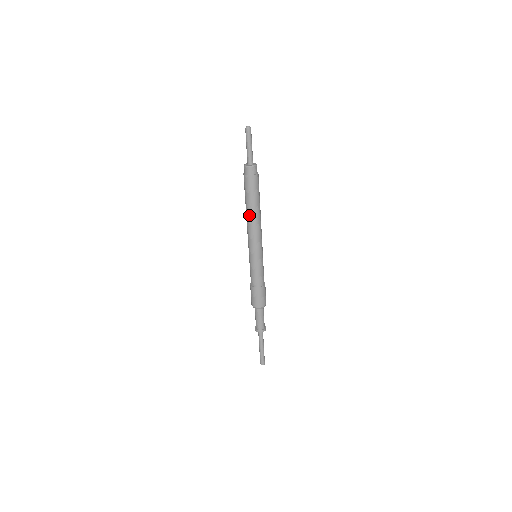
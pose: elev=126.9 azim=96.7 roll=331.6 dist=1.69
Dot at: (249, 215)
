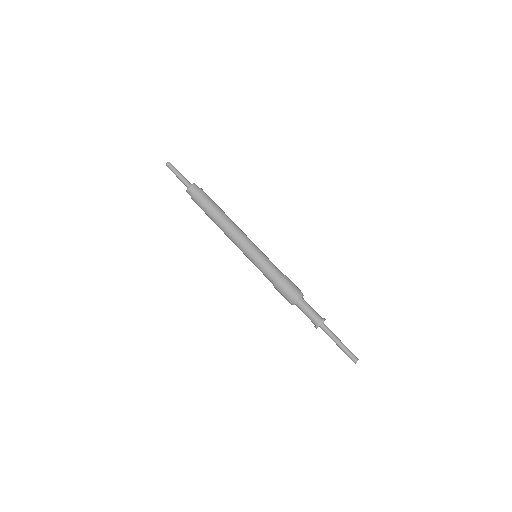
Dot at: (221, 221)
